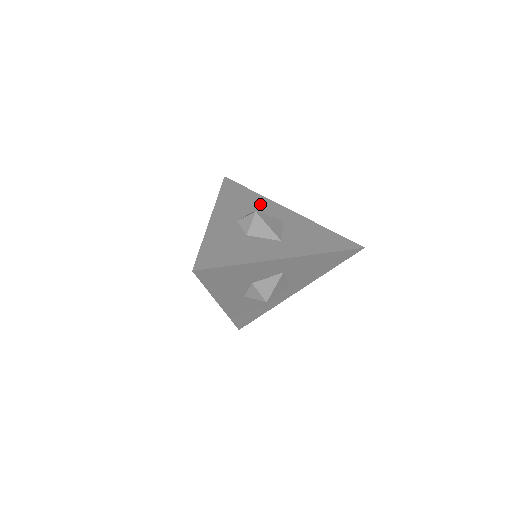
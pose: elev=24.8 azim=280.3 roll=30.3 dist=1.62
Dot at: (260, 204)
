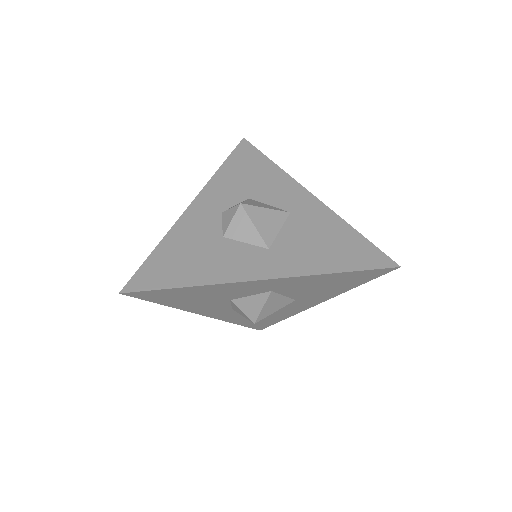
Dot at: (270, 183)
